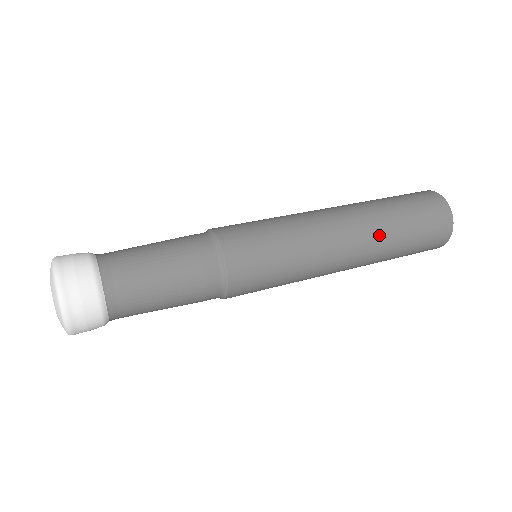
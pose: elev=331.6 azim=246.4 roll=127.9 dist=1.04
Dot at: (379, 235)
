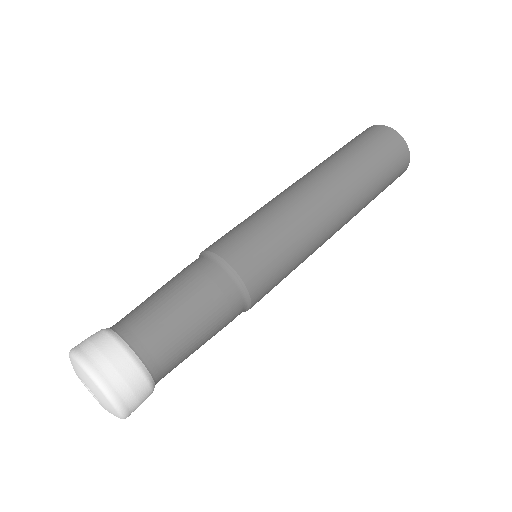
Dot at: (360, 203)
